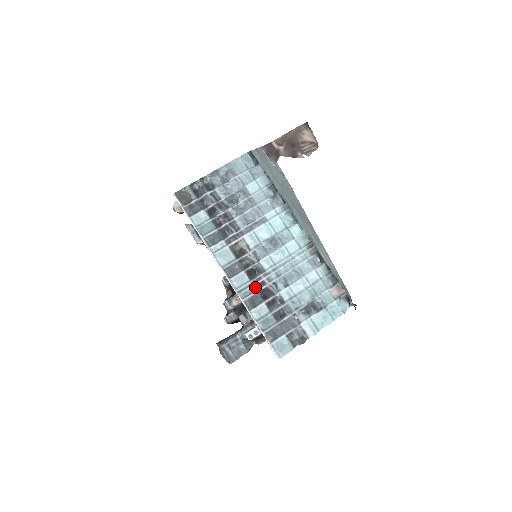
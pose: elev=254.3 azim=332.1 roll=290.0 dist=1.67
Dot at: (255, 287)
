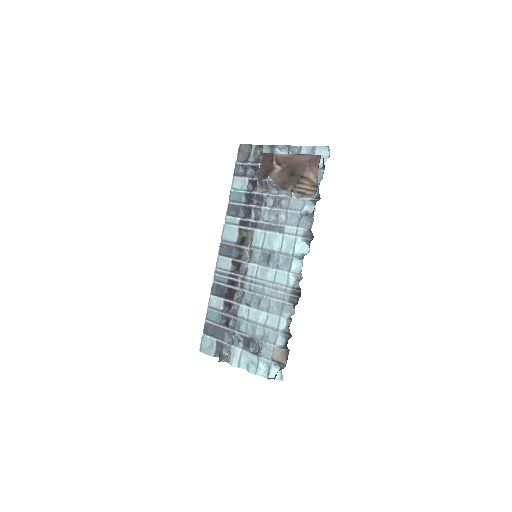
Dot at: (229, 280)
